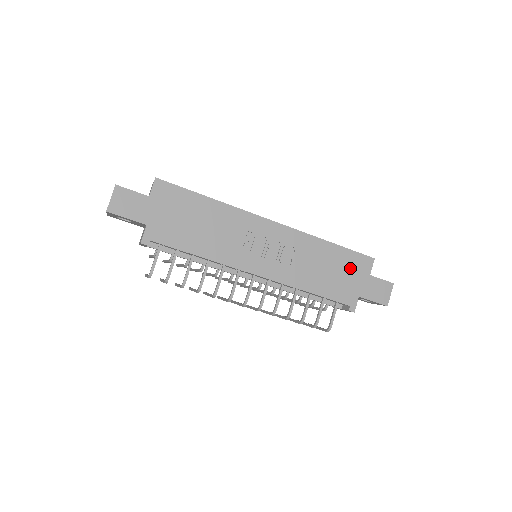
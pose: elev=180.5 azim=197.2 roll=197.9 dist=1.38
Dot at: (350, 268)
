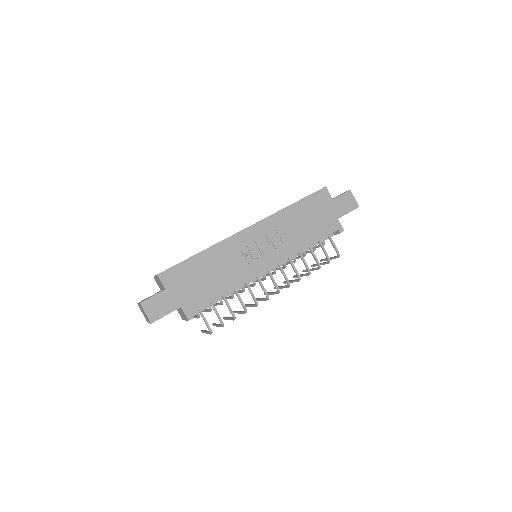
Dot at: (317, 207)
